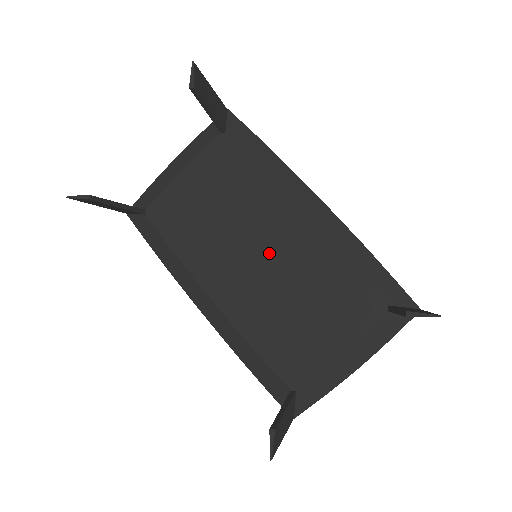
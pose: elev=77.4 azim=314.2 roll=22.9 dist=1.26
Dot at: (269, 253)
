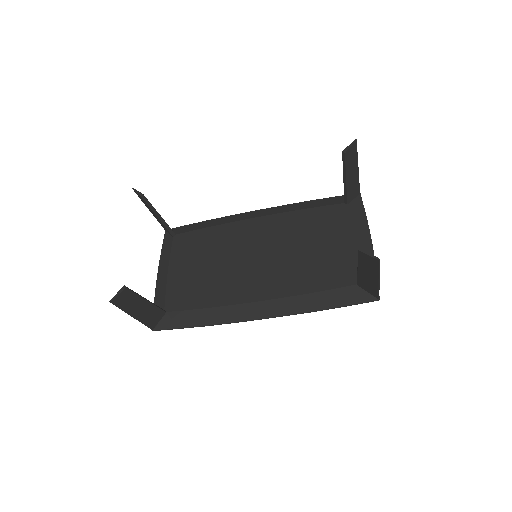
Dot at: (261, 249)
